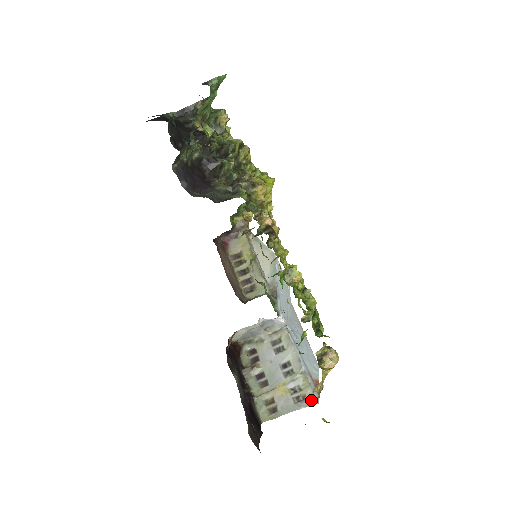
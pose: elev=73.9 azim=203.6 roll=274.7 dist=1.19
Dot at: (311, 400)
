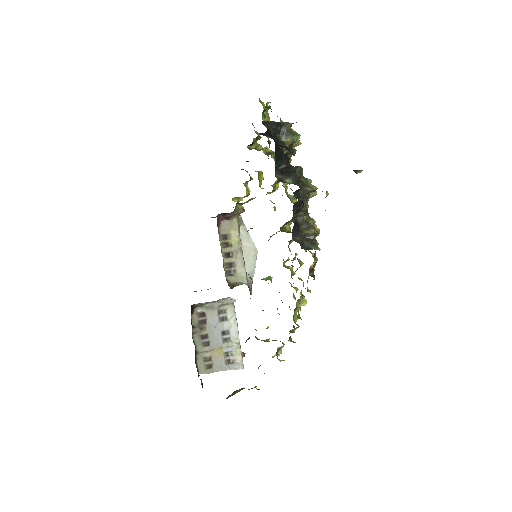
Dot at: (240, 365)
